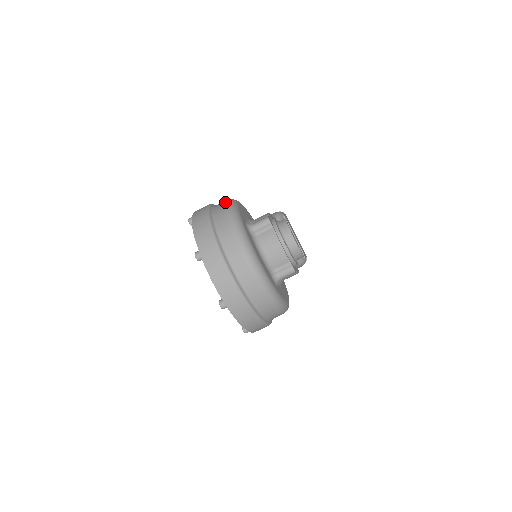
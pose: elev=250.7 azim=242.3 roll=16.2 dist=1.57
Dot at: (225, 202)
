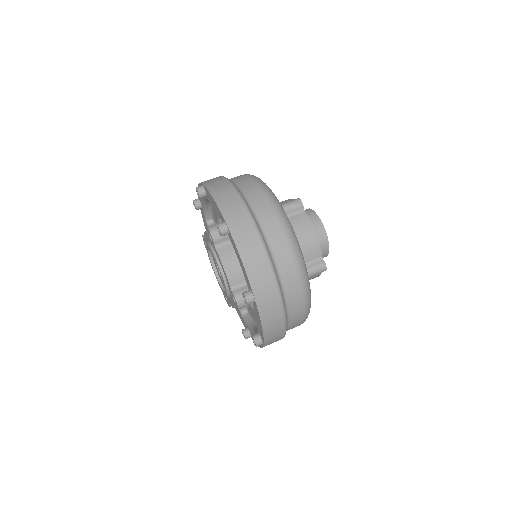
Dot at: (245, 174)
